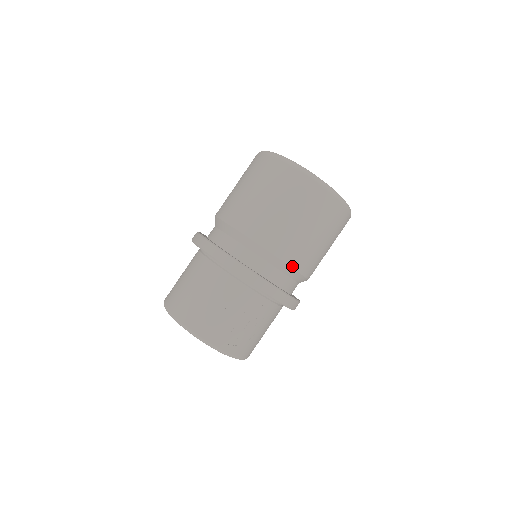
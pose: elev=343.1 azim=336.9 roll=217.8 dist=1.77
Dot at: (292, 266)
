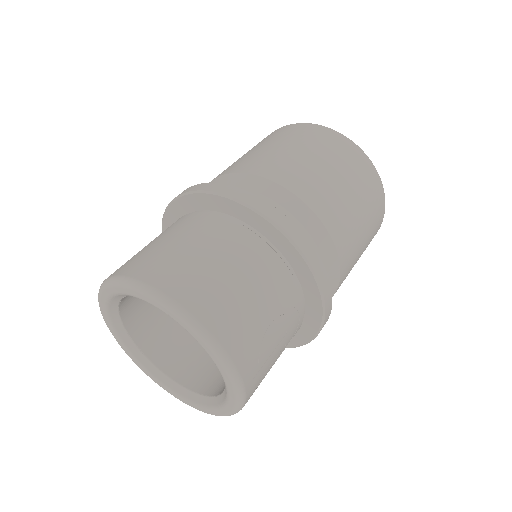
Dot at: (339, 285)
